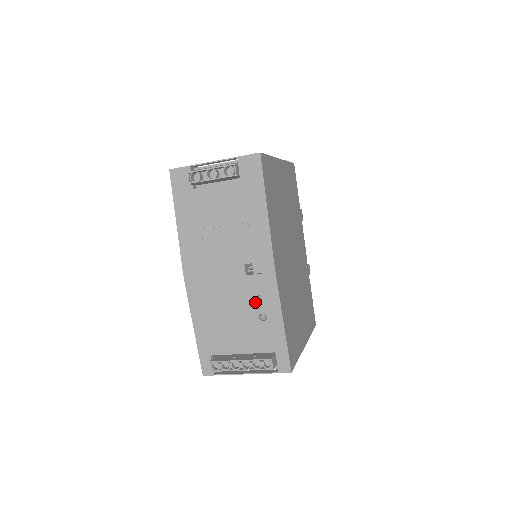
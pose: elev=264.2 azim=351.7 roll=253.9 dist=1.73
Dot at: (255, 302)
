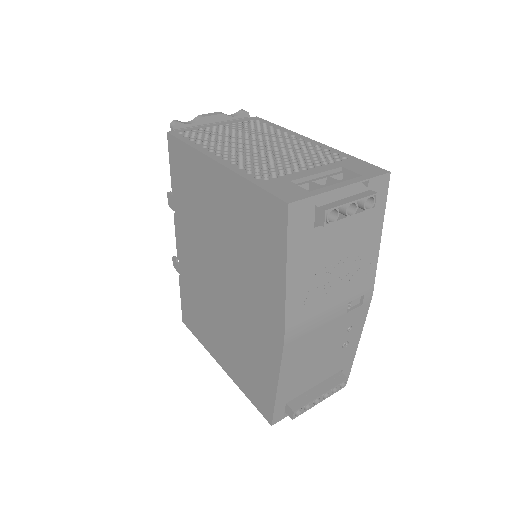
Dot at: (344, 335)
